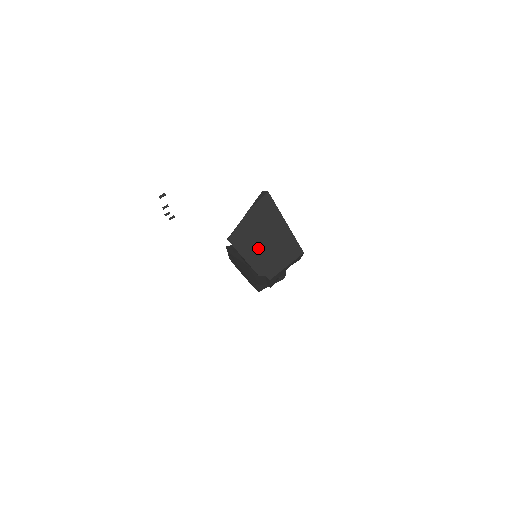
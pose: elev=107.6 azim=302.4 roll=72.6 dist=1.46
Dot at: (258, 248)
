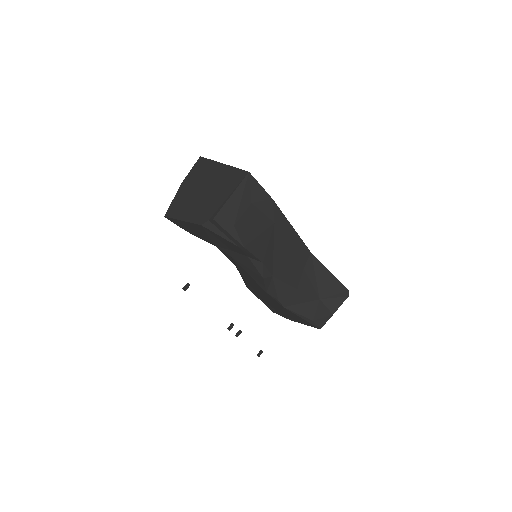
Dot at: (196, 202)
